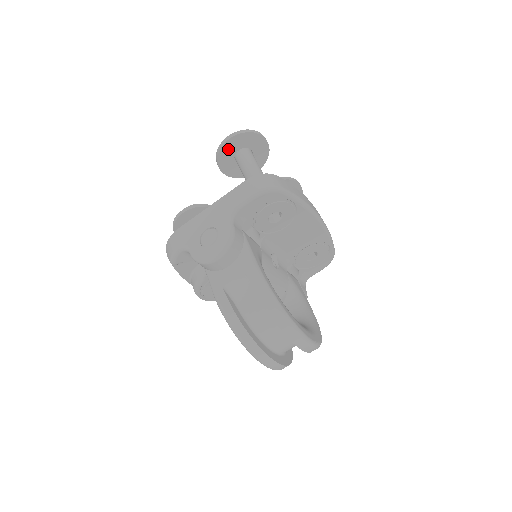
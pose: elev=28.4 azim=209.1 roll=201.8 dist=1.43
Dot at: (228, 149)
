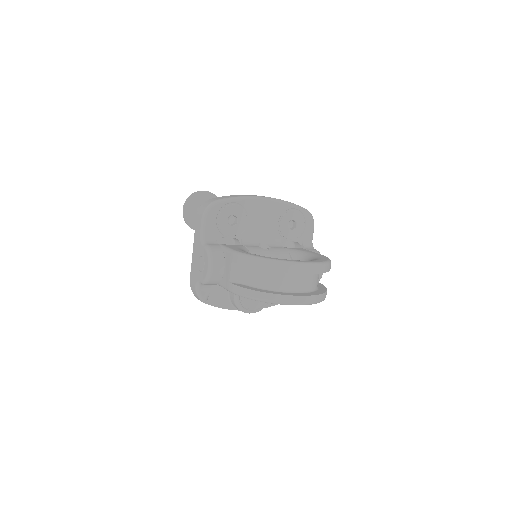
Dot at: (190, 216)
